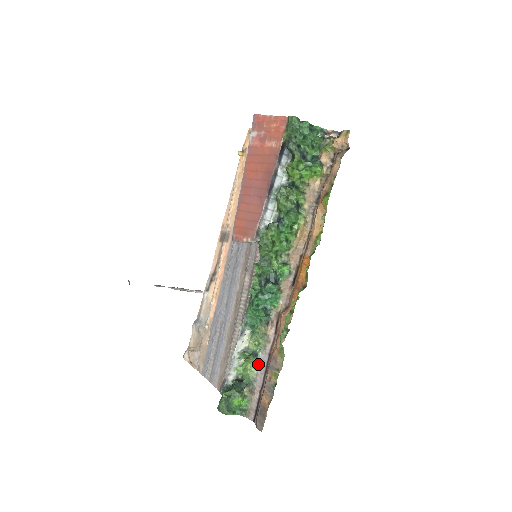
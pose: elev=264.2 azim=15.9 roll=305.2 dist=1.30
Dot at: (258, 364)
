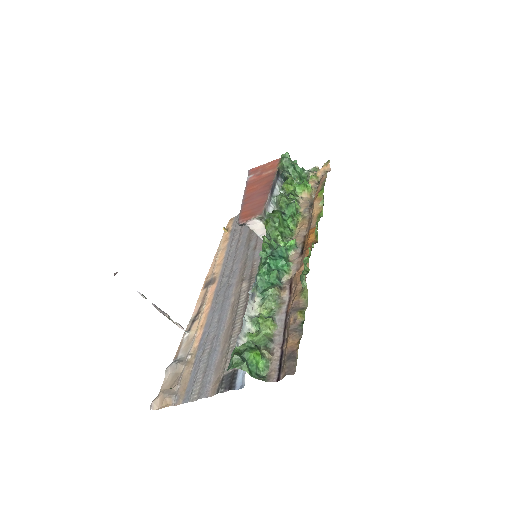
Dot at: (274, 324)
